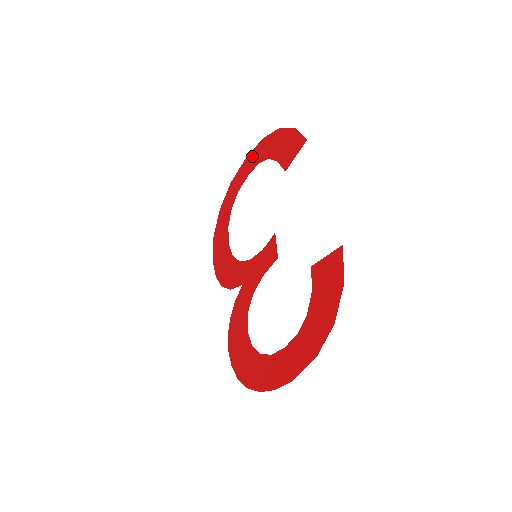
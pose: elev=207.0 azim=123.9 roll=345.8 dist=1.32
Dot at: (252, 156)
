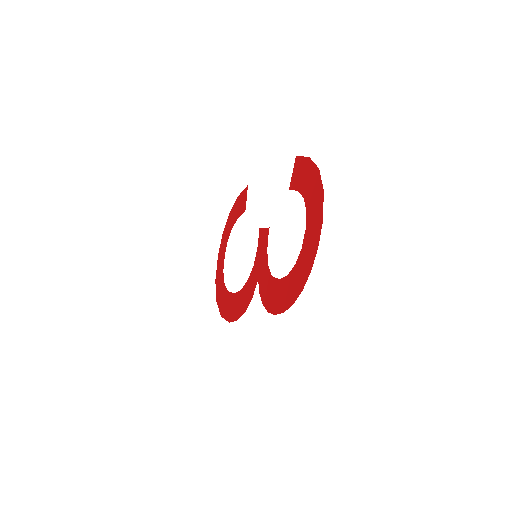
Dot at: (221, 248)
